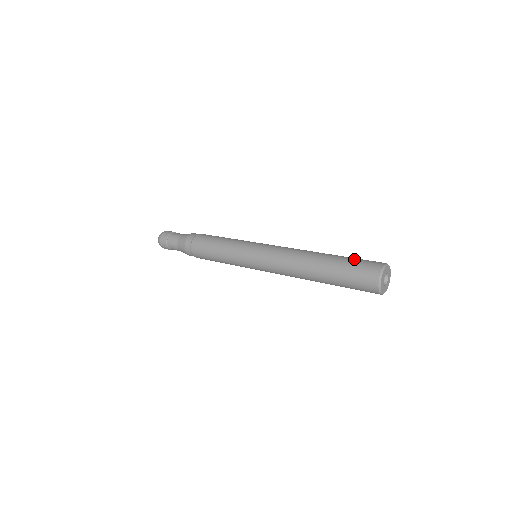
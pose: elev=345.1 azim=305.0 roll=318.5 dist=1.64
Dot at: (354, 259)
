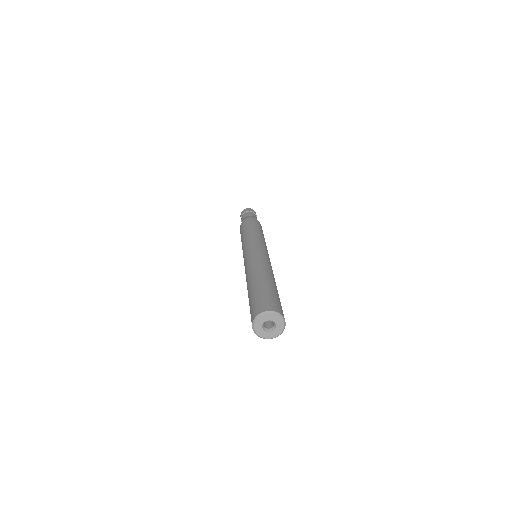
Dot at: (251, 303)
